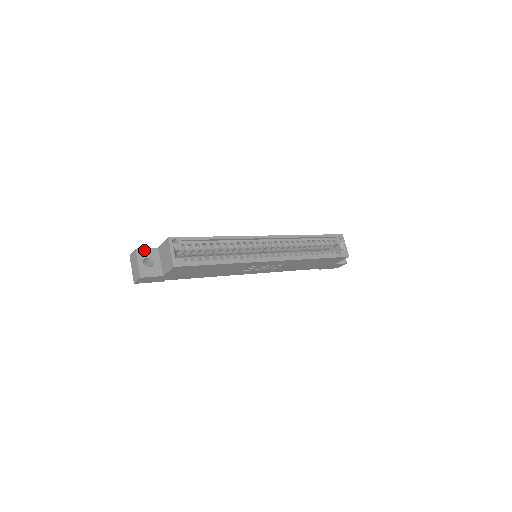
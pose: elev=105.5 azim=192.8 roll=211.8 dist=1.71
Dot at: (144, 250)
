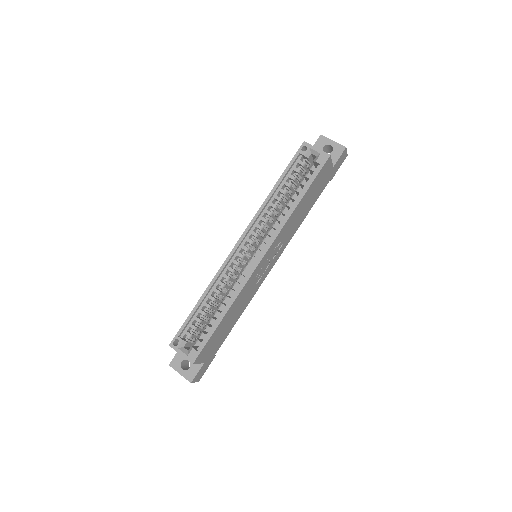
Dot at: (175, 359)
